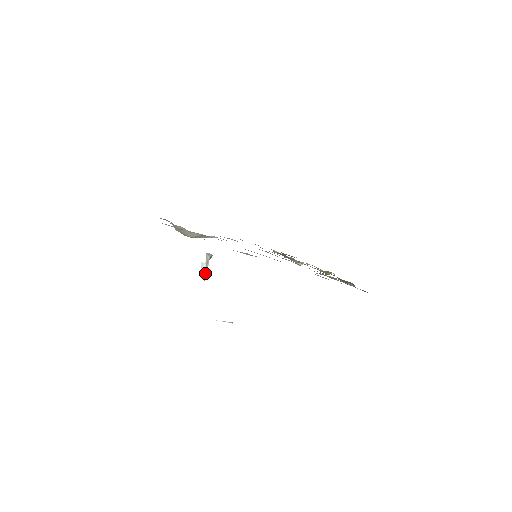
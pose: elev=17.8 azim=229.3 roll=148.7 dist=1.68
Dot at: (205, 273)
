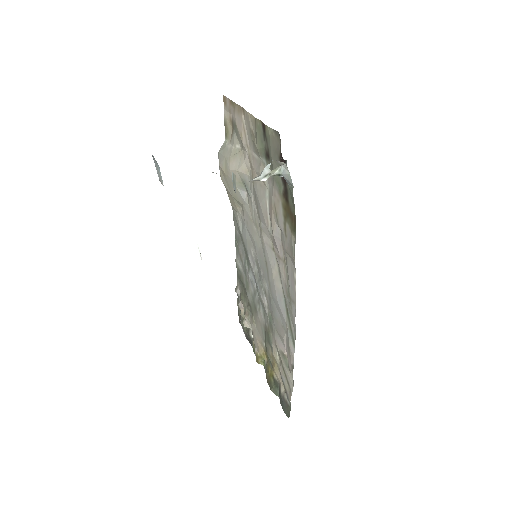
Dot at: (257, 178)
